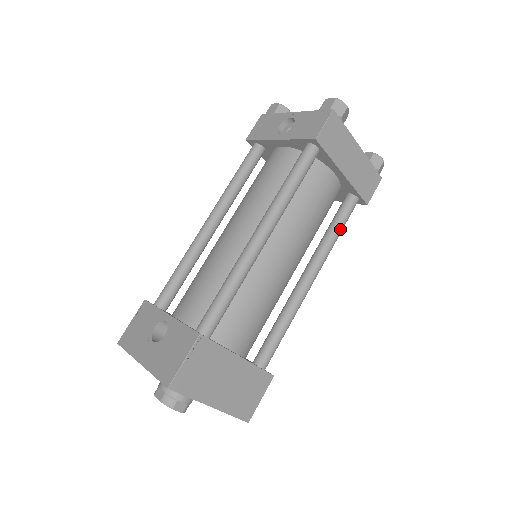
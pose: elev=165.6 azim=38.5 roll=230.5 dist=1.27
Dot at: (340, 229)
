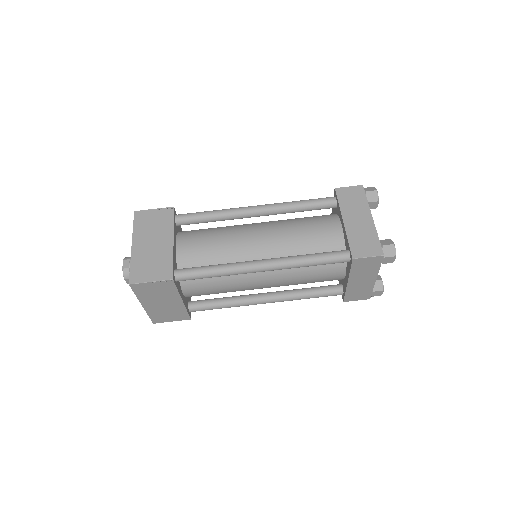
Dot at: (315, 256)
